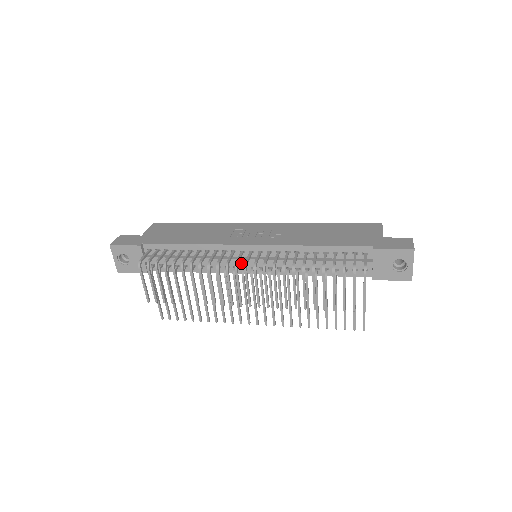
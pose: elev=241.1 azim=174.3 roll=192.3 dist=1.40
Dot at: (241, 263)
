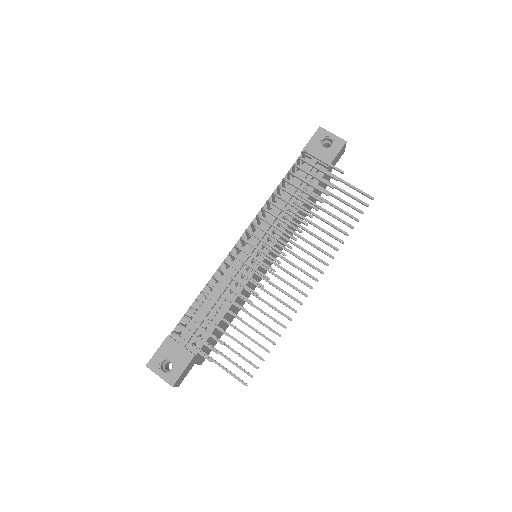
Dot at: (246, 258)
